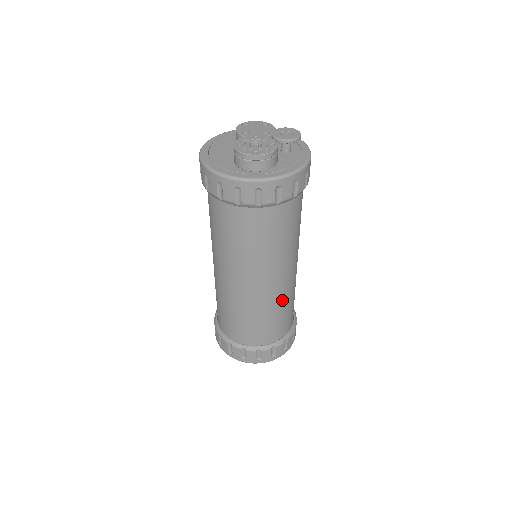
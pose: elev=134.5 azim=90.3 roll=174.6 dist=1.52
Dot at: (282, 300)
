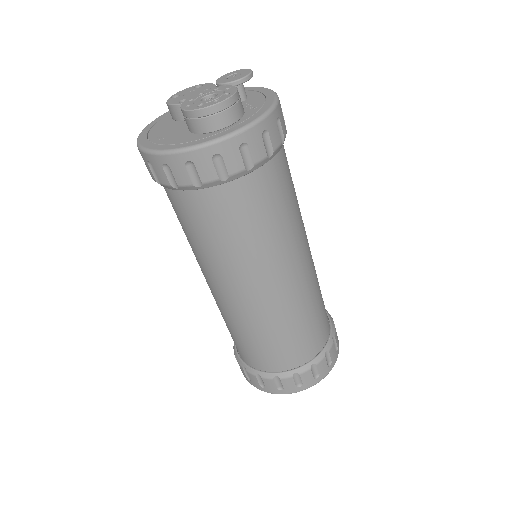
Dot at: (313, 289)
